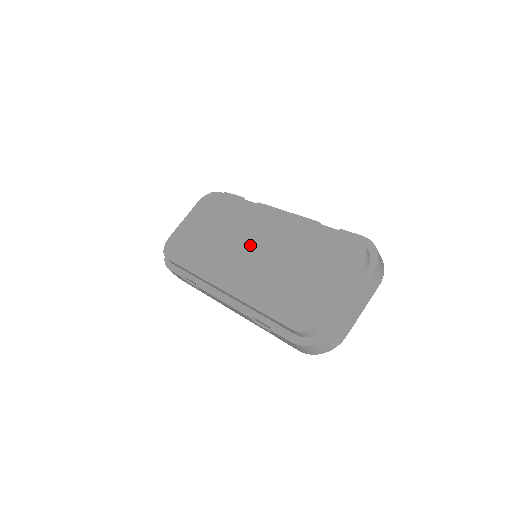
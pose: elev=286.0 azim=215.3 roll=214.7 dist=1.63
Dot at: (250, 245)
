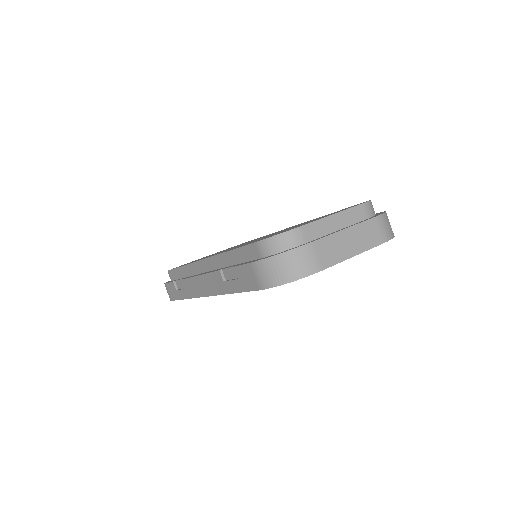
Dot at: occluded
